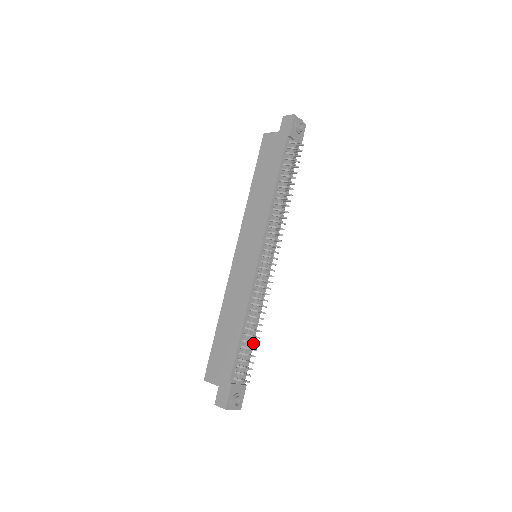
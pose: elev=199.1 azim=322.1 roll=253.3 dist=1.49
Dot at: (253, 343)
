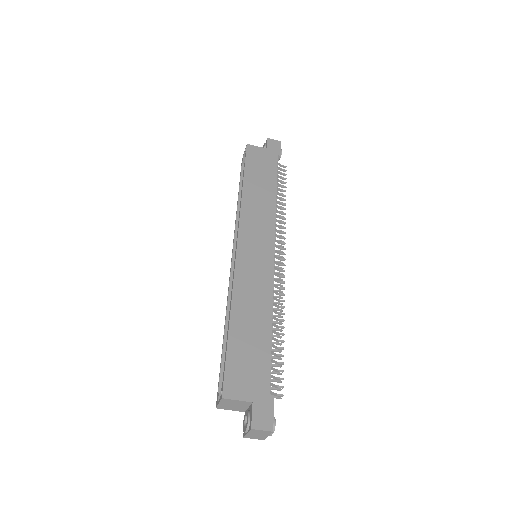
Dot at: (283, 348)
